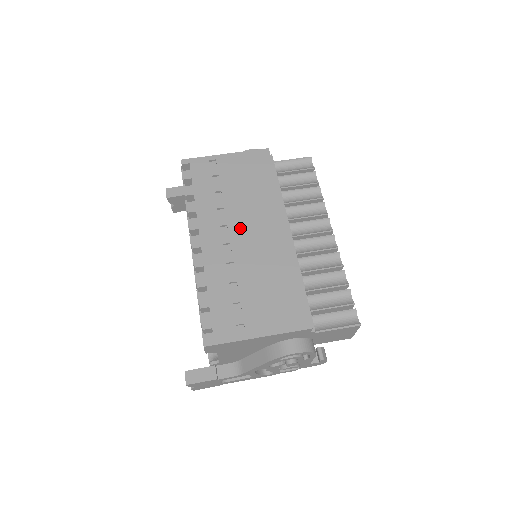
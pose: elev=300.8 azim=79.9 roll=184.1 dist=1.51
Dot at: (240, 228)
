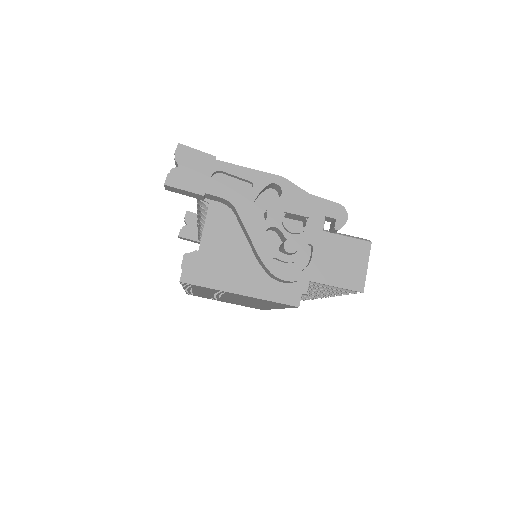
Dot at: occluded
